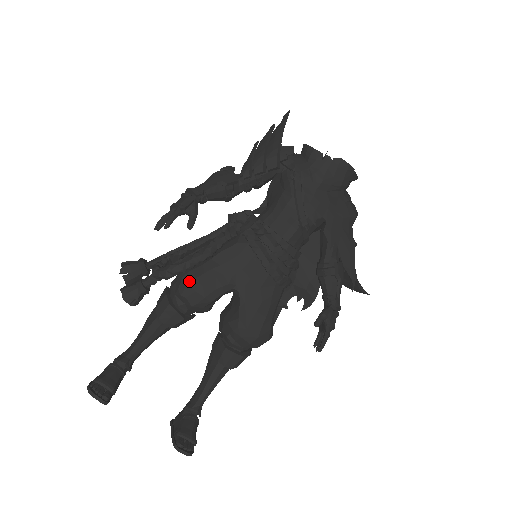
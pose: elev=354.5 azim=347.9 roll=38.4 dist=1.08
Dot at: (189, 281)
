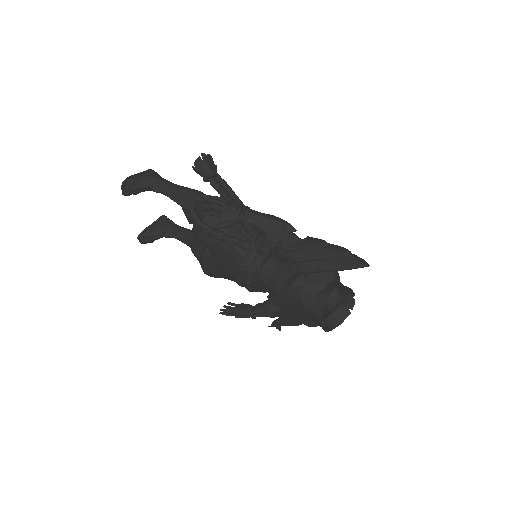
Dot at: occluded
